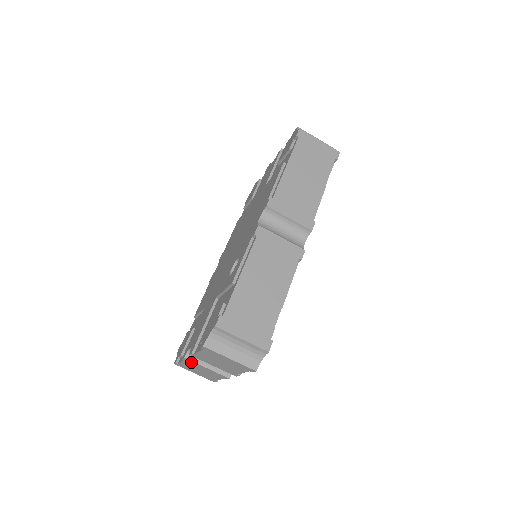
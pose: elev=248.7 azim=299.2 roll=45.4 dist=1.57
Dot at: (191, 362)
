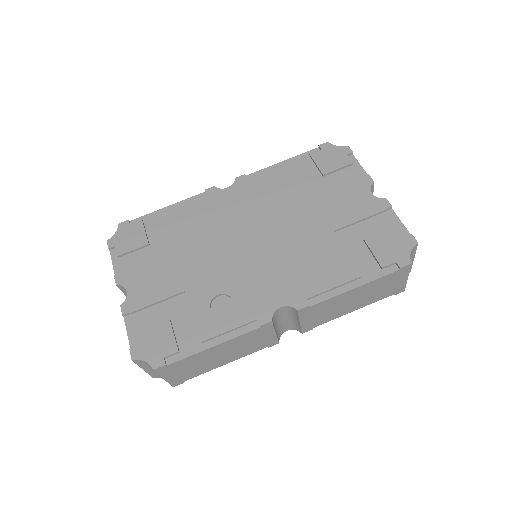
Dot at: occluded
